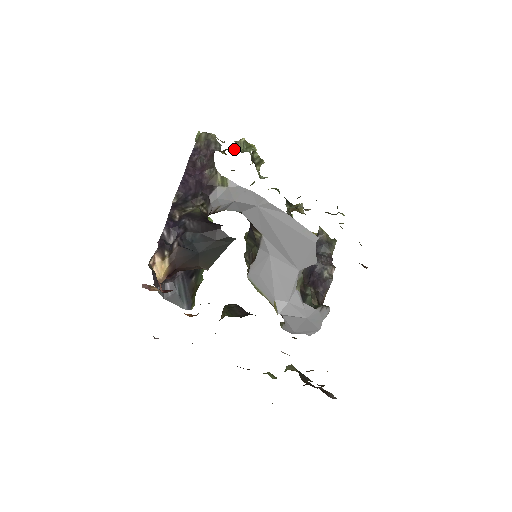
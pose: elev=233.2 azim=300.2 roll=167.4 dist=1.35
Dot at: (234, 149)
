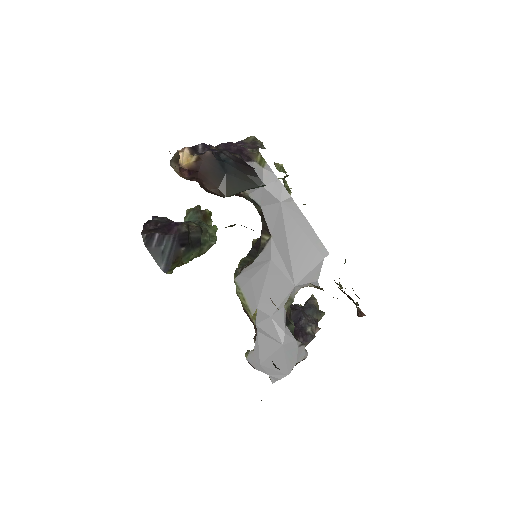
Dot at: occluded
